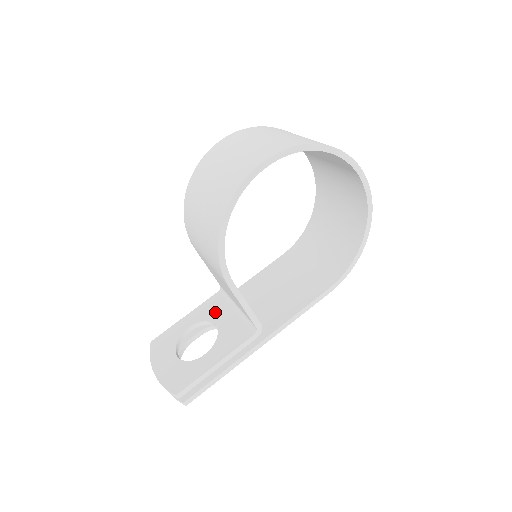
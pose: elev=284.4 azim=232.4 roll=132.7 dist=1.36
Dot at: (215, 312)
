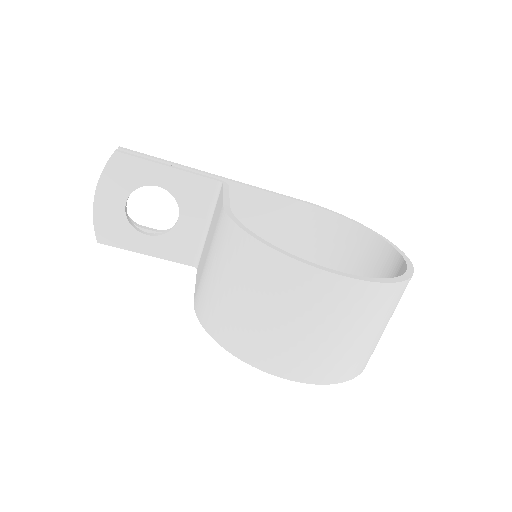
Dot at: (191, 203)
